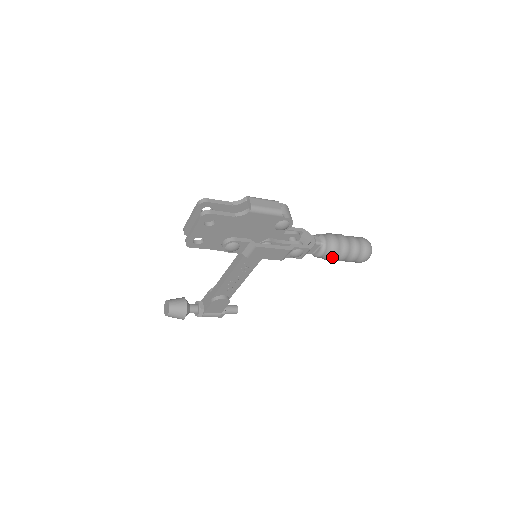
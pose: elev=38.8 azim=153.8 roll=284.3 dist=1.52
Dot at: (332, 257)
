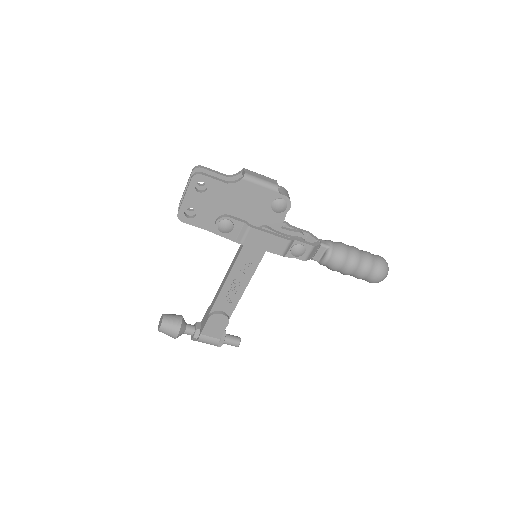
Dot at: (340, 264)
